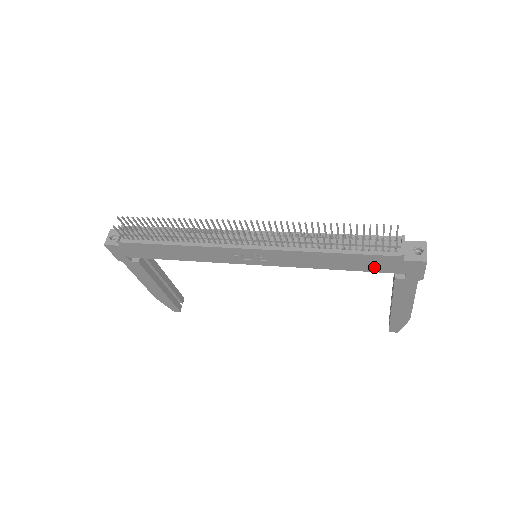
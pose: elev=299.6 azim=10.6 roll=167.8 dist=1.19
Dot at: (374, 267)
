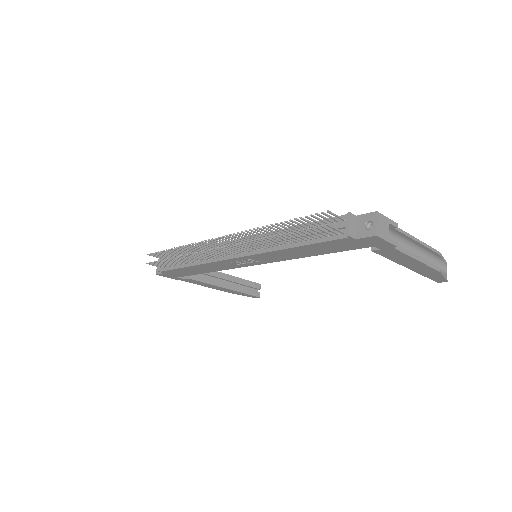
Dot at: (340, 248)
